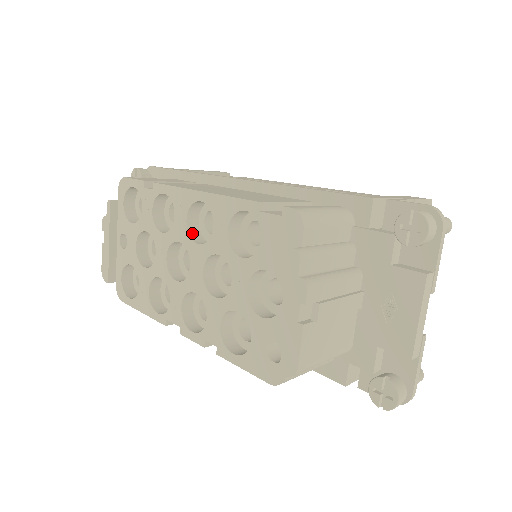
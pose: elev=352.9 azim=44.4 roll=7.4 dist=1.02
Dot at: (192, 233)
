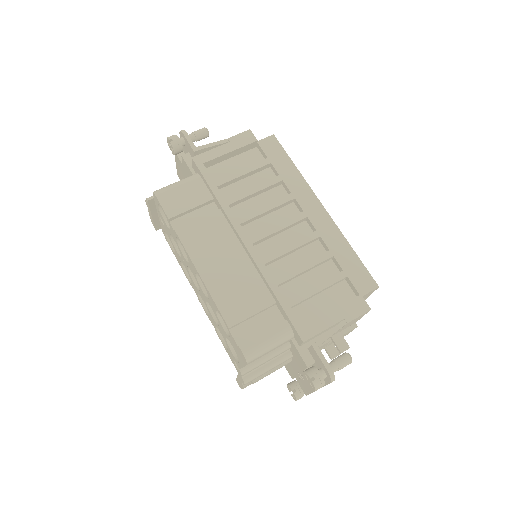
Dot at: occluded
